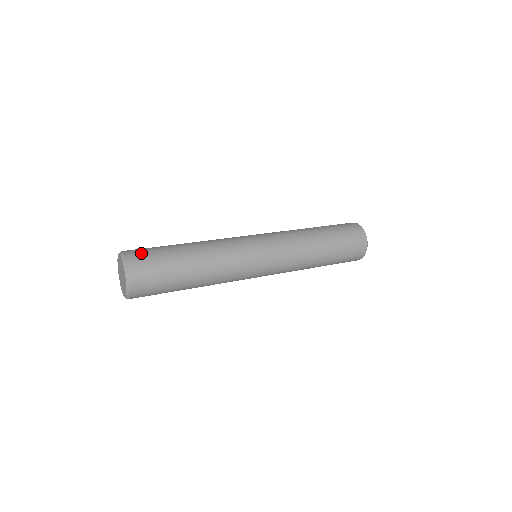
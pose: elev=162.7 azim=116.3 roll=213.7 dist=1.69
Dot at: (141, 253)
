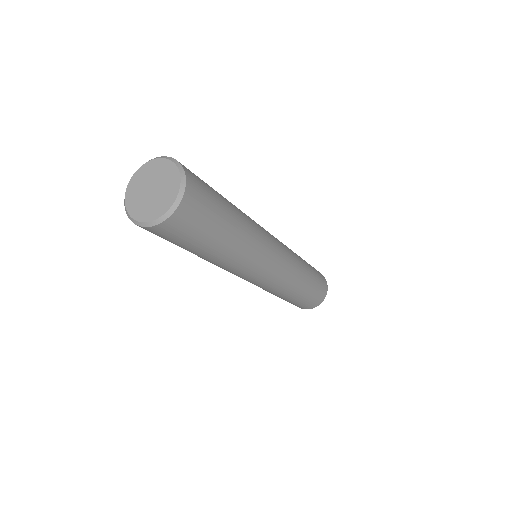
Dot at: occluded
